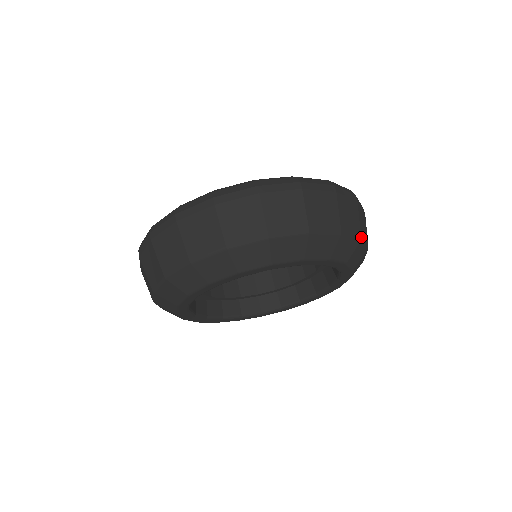
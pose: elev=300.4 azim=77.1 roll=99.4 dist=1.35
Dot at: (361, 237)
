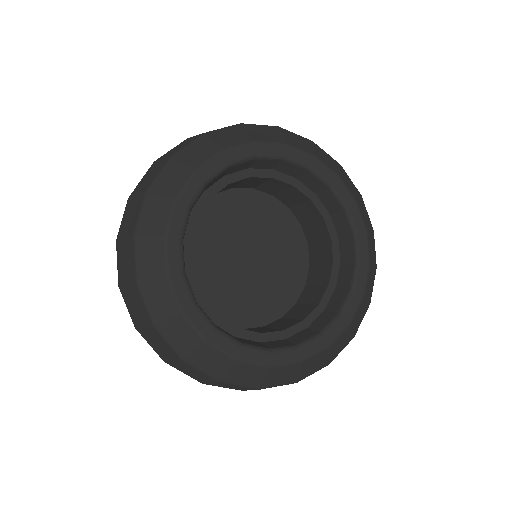
Dot at: (340, 166)
